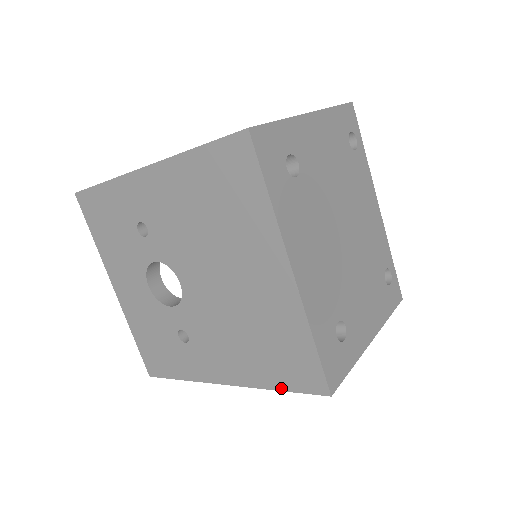
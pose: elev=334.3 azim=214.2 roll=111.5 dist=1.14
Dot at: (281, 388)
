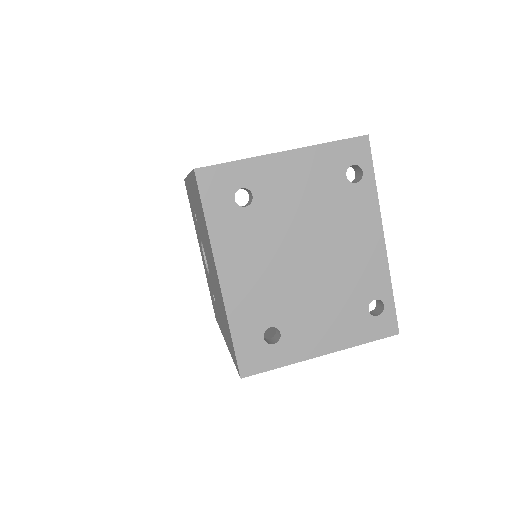
Dot at: (233, 359)
